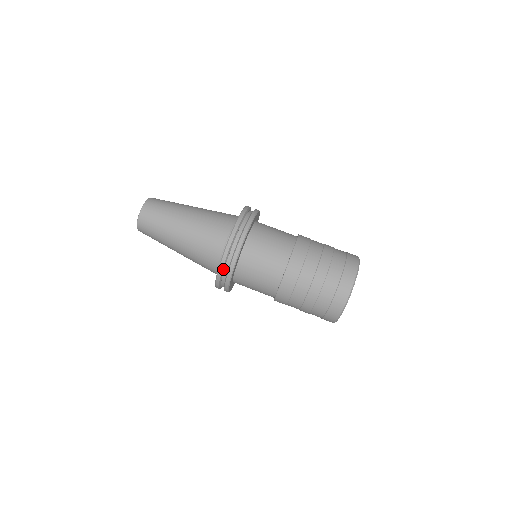
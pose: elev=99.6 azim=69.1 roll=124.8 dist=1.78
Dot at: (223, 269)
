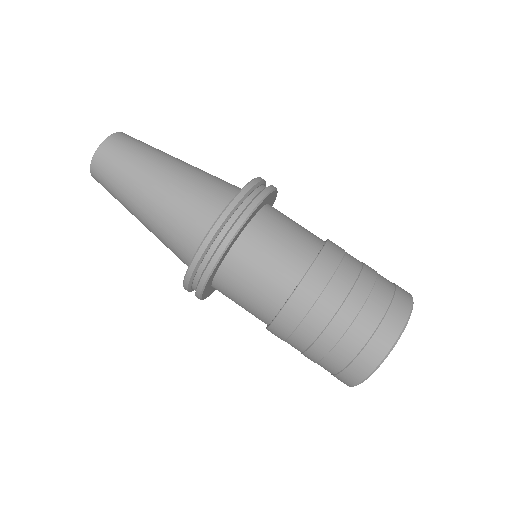
Dot at: (191, 281)
